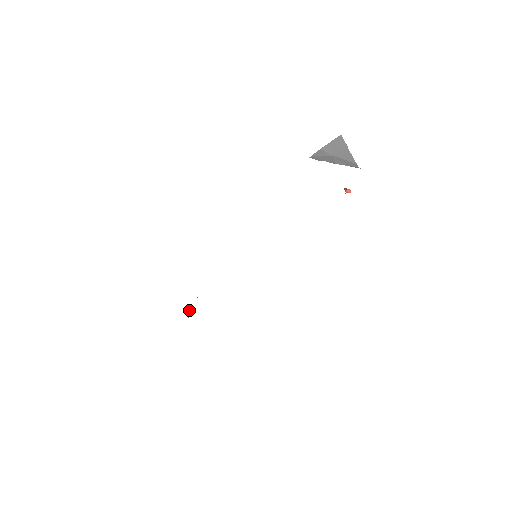
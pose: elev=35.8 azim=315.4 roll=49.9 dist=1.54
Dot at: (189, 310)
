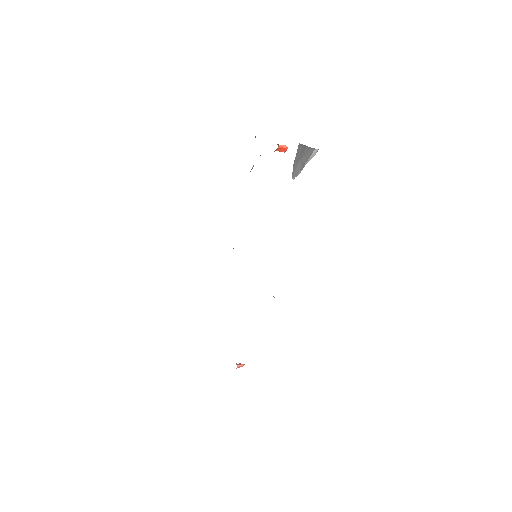
Dot at: (241, 364)
